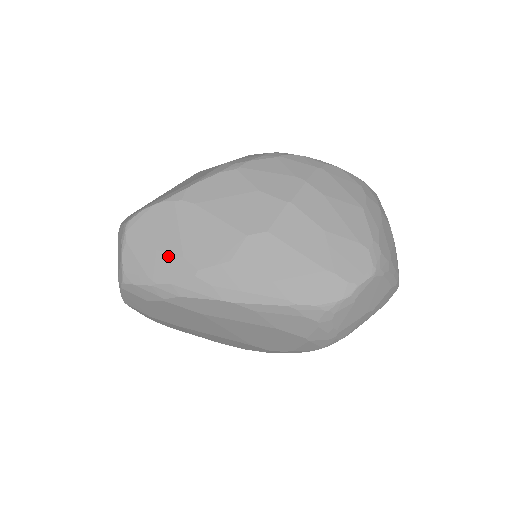
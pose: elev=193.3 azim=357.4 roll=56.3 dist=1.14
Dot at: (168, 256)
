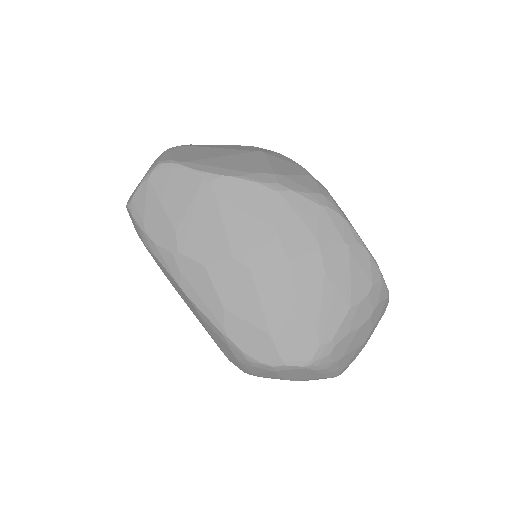
Dot at: (167, 220)
